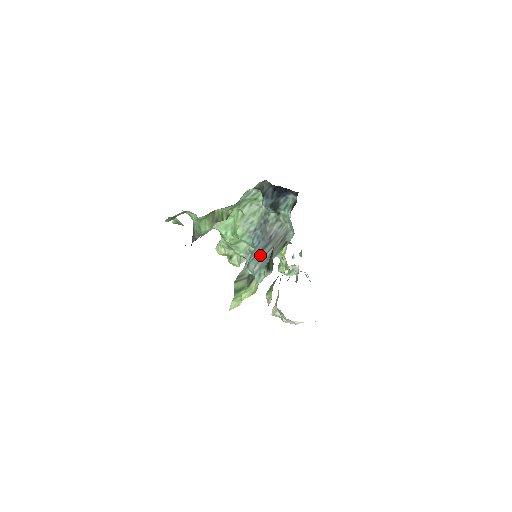
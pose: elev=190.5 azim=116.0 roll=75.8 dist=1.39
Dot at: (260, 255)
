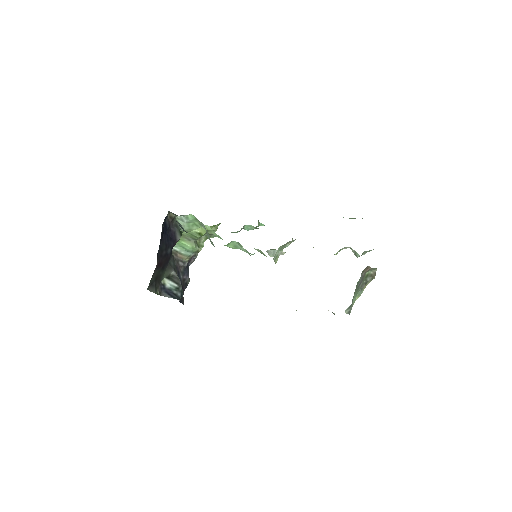
Dot at: occluded
